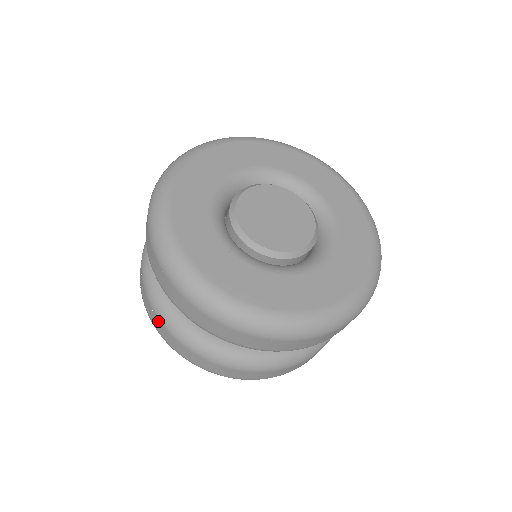
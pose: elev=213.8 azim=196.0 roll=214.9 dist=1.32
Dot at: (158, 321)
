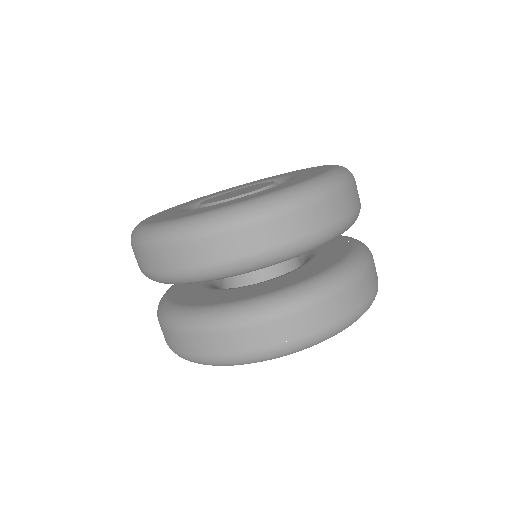
Dot at: (161, 327)
